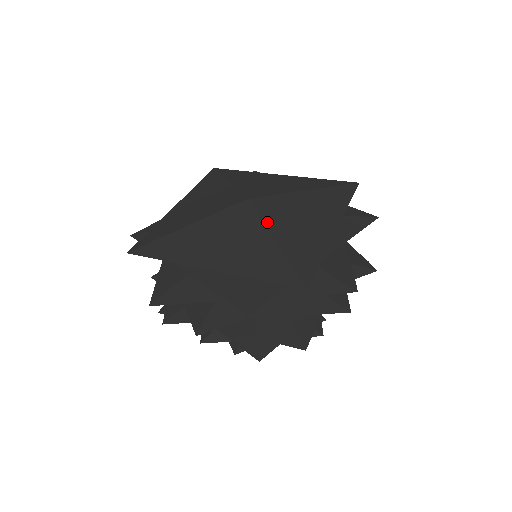
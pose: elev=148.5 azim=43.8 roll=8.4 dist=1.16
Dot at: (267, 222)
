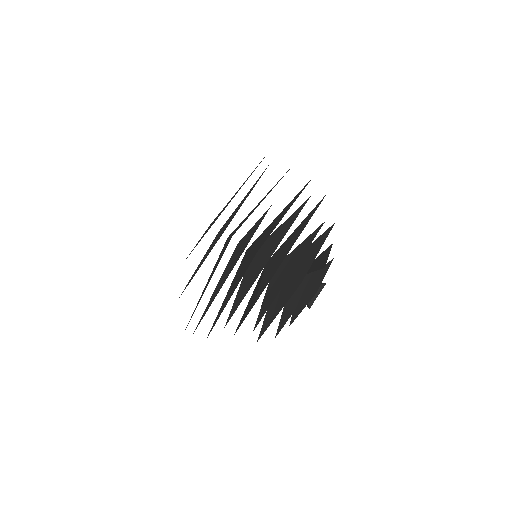
Dot at: occluded
